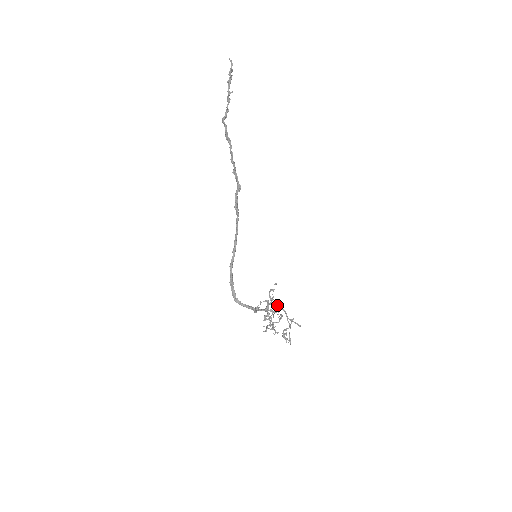
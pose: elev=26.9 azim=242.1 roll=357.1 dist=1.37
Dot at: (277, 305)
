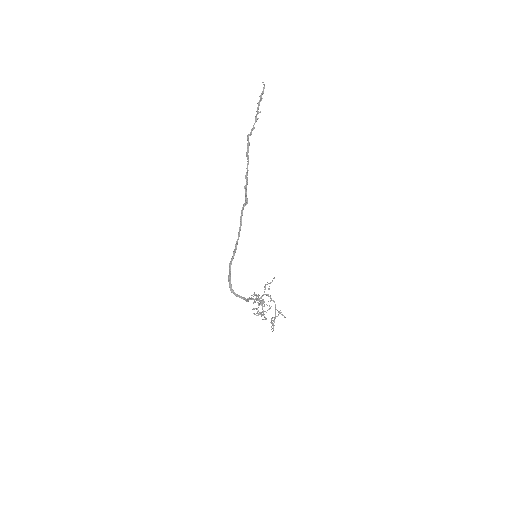
Dot at: occluded
